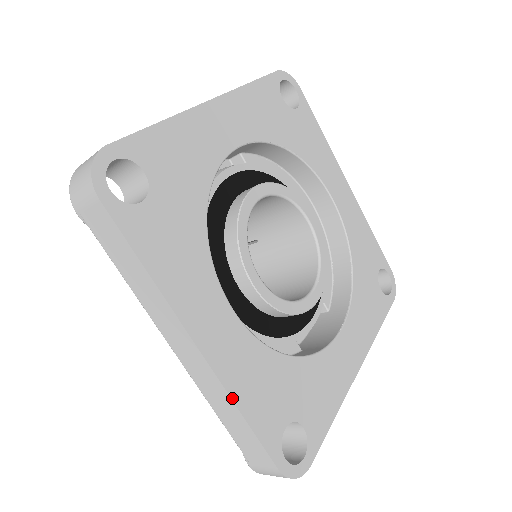
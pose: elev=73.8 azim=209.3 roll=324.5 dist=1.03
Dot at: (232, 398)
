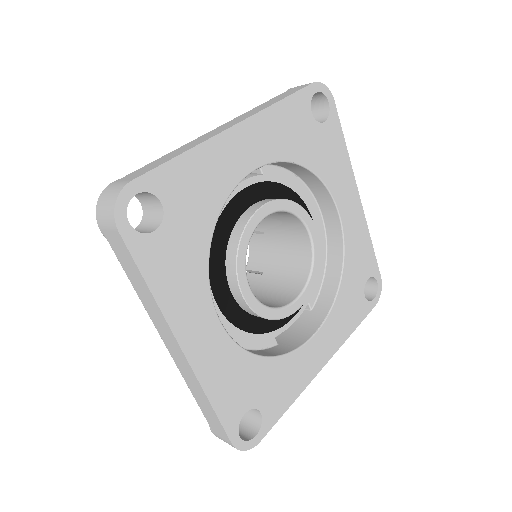
Dot at: (204, 391)
